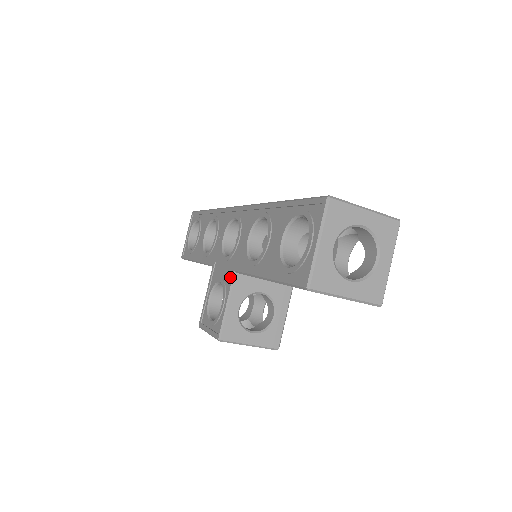
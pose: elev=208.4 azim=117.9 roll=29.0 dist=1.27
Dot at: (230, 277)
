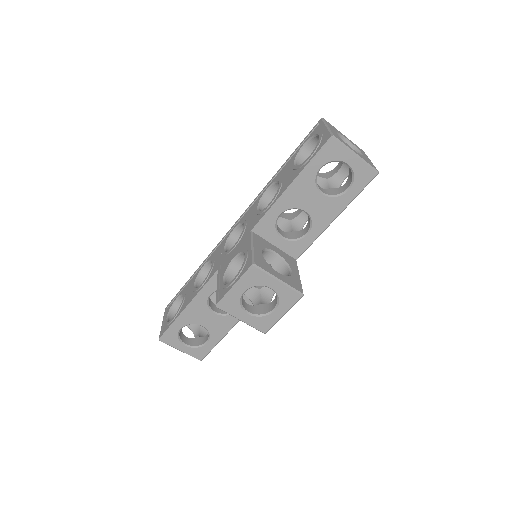
Dot at: (247, 240)
